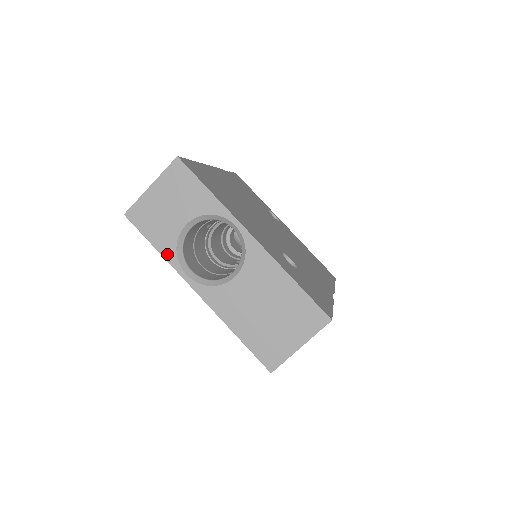
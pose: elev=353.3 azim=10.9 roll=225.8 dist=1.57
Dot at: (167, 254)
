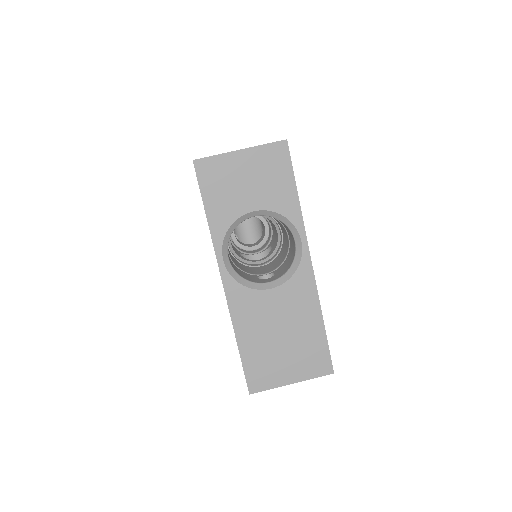
Dot at: (215, 228)
